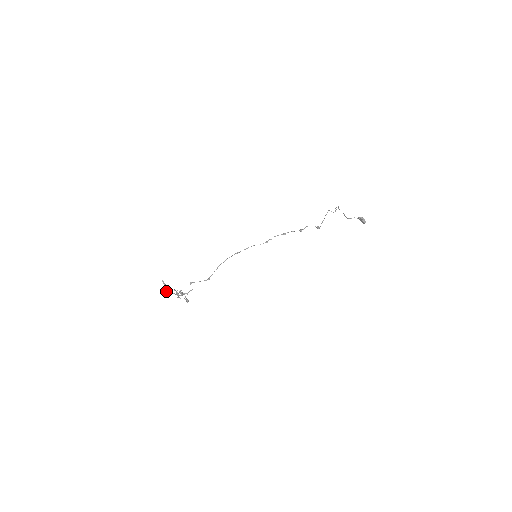
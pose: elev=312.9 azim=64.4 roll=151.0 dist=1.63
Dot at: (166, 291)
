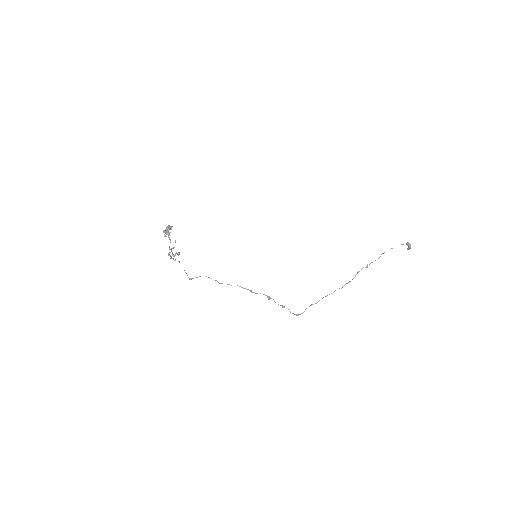
Dot at: occluded
